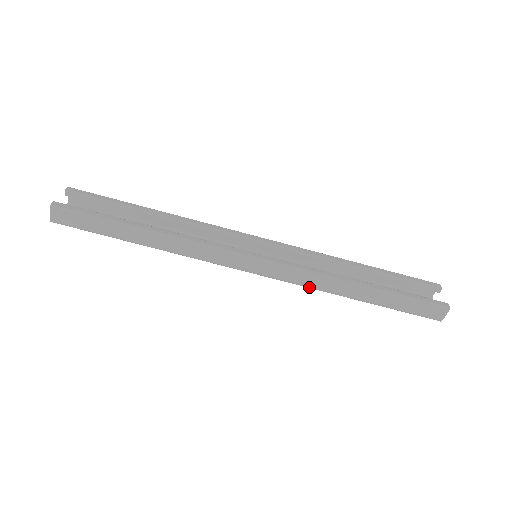
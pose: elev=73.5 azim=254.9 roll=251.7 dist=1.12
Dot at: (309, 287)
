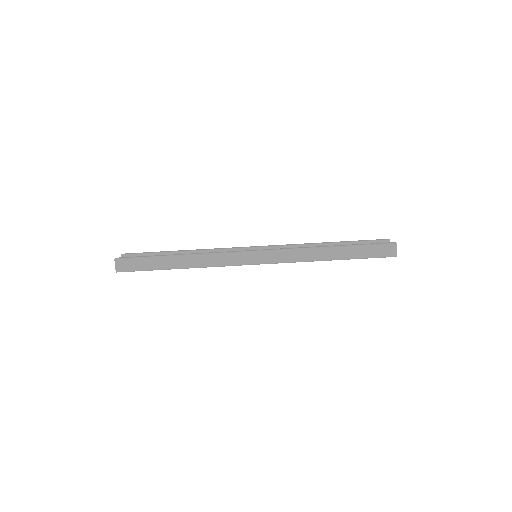
Dot at: (297, 261)
